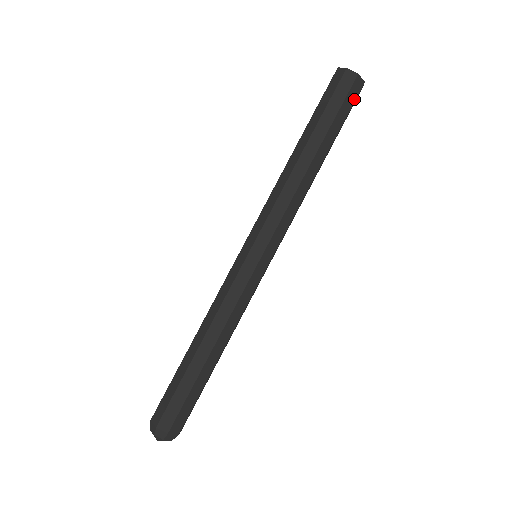
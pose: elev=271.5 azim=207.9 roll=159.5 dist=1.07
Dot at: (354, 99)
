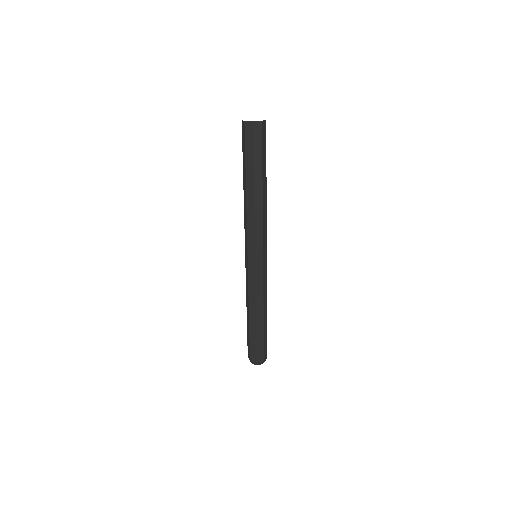
Dot at: (261, 137)
